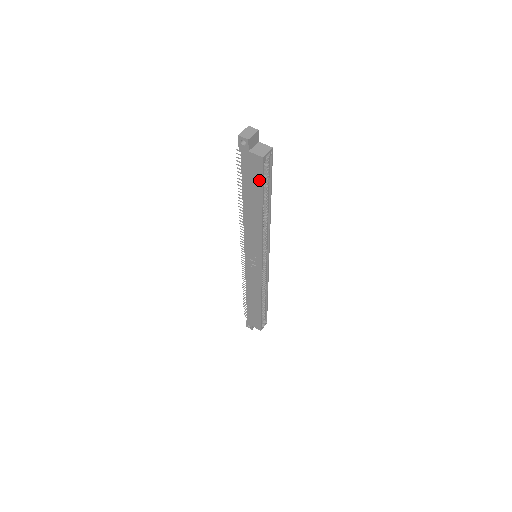
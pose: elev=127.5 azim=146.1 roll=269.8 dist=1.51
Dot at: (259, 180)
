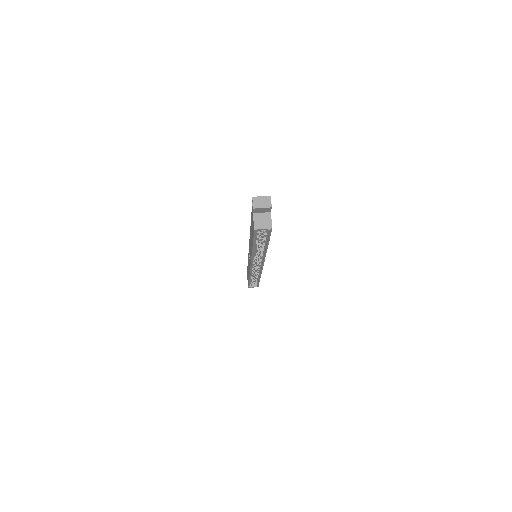
Dot at: occluded
